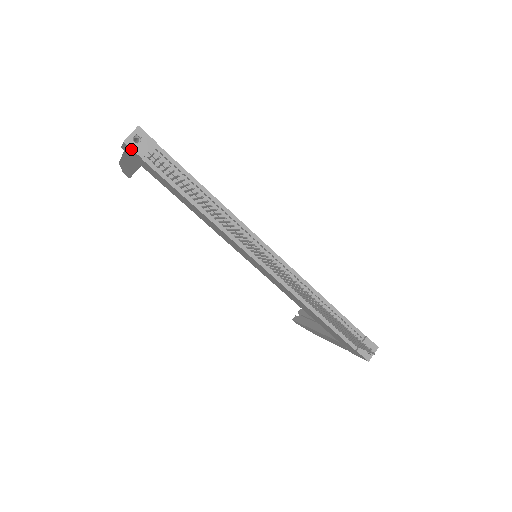
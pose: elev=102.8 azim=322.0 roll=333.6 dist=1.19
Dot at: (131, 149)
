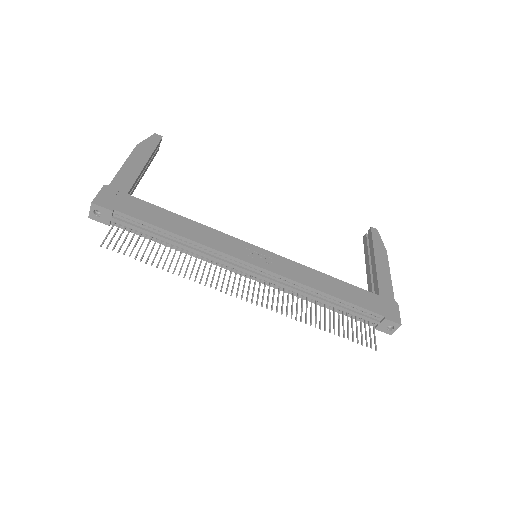
Dot at: (97, 220)
